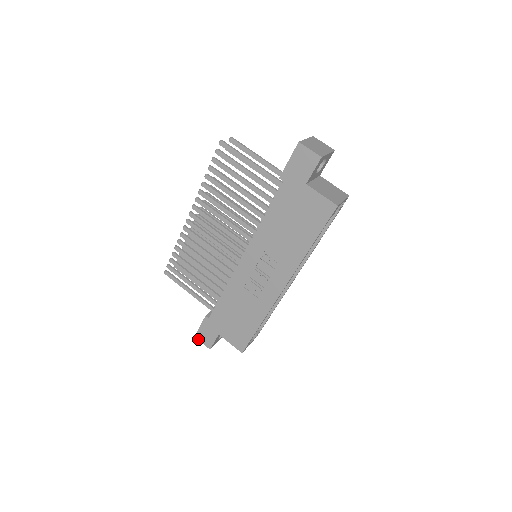
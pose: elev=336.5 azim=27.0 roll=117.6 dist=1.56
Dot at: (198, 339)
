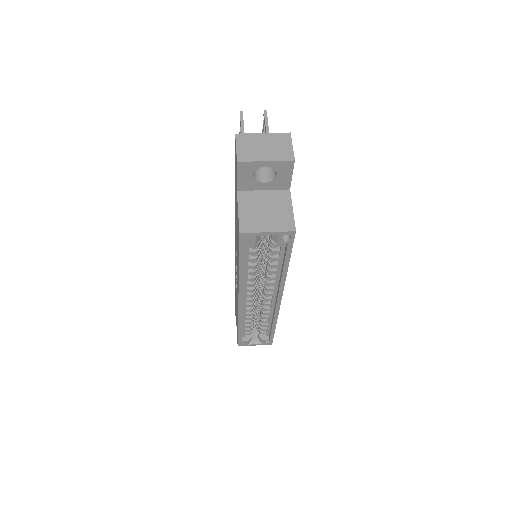
Dot at: occluded
